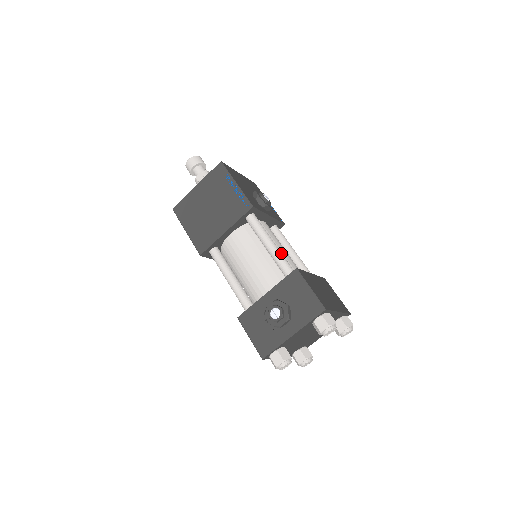
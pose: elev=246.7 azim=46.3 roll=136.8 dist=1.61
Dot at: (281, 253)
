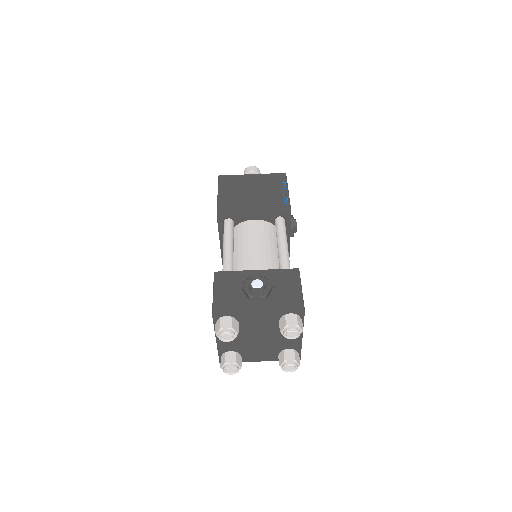
Dot at: occluded
